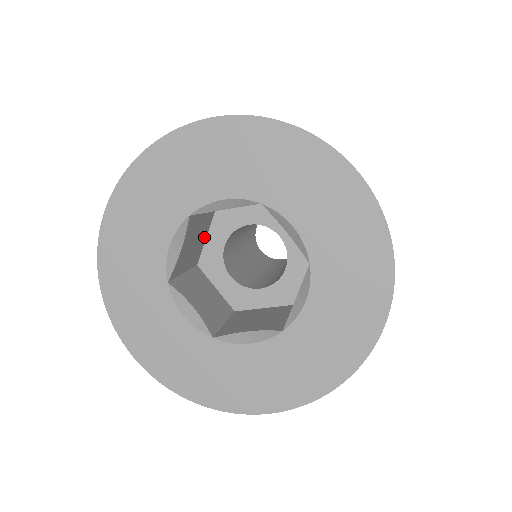
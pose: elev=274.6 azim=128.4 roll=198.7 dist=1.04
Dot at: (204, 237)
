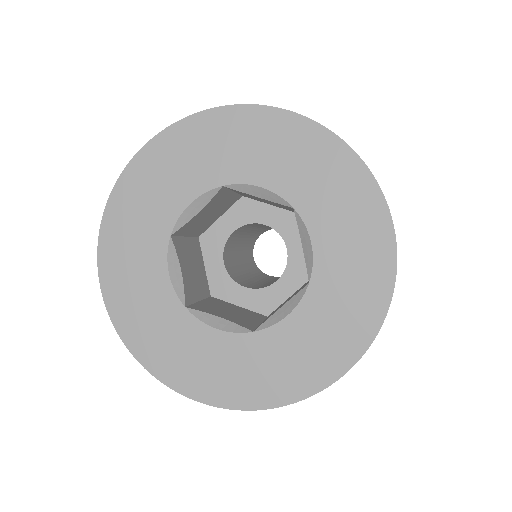
Dot at: (219, 215)
